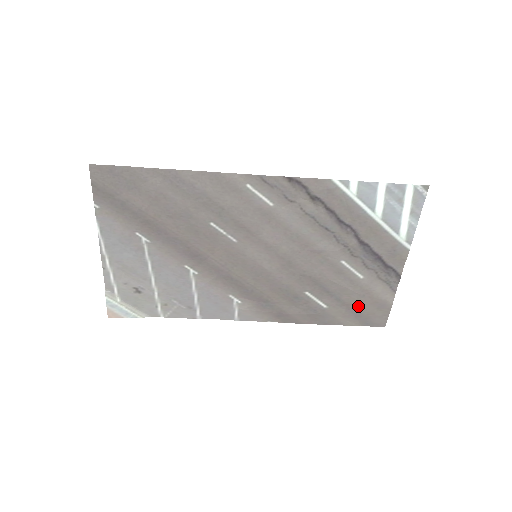
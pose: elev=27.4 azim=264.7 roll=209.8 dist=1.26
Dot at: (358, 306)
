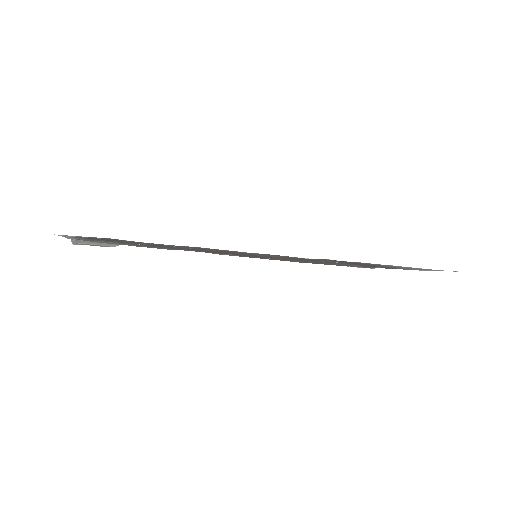
Dot at: (340, 265)
